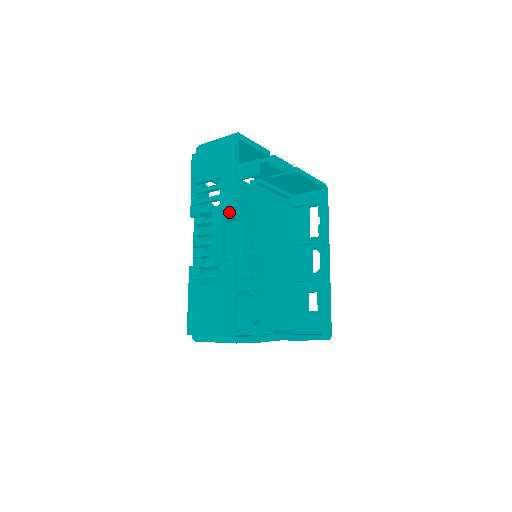
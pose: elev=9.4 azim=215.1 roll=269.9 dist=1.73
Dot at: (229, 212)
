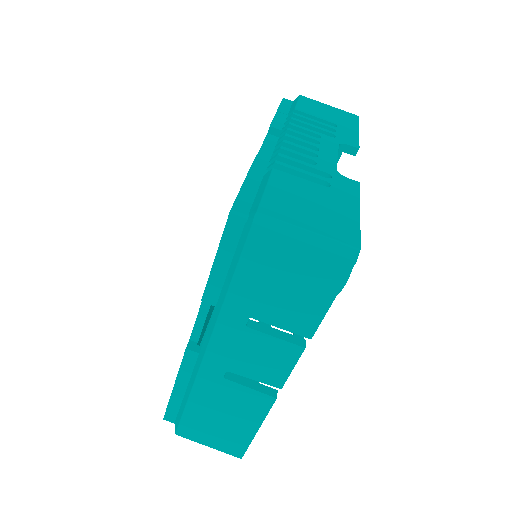
Dot at: occluded
